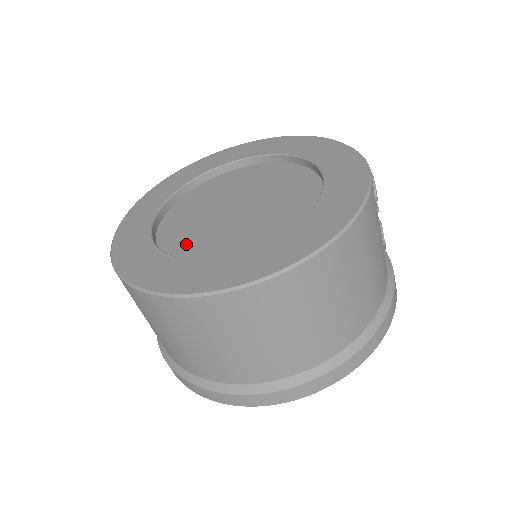
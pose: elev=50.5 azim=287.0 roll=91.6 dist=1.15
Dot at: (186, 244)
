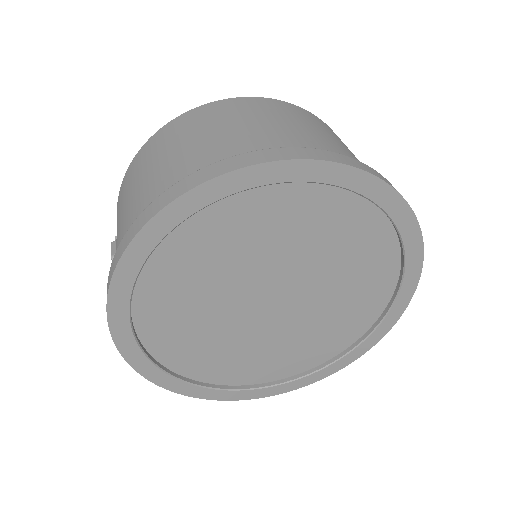
Dot at: occluded
